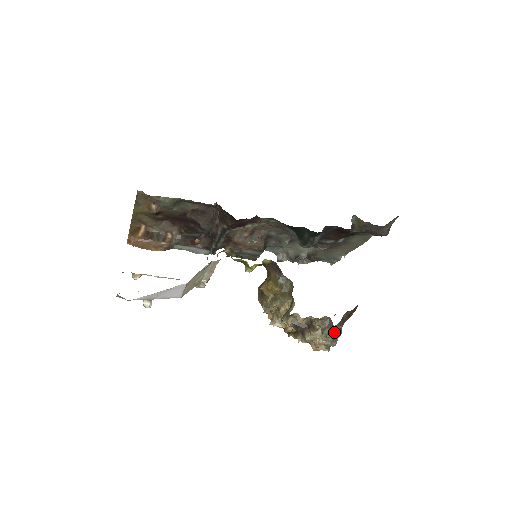
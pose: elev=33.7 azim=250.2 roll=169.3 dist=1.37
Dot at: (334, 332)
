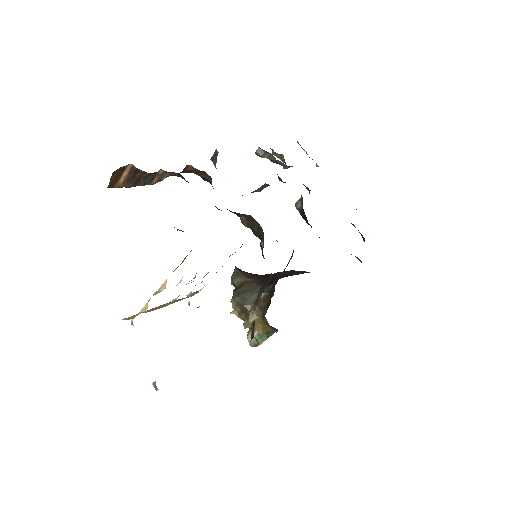
Dot at: occluded
